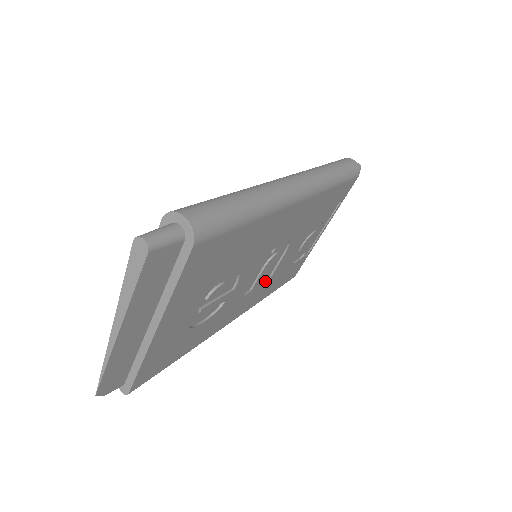
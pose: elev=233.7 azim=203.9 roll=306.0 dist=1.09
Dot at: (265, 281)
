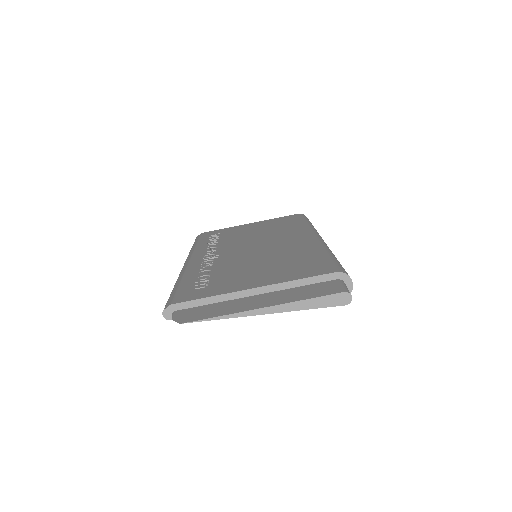
Dot at: occluded
